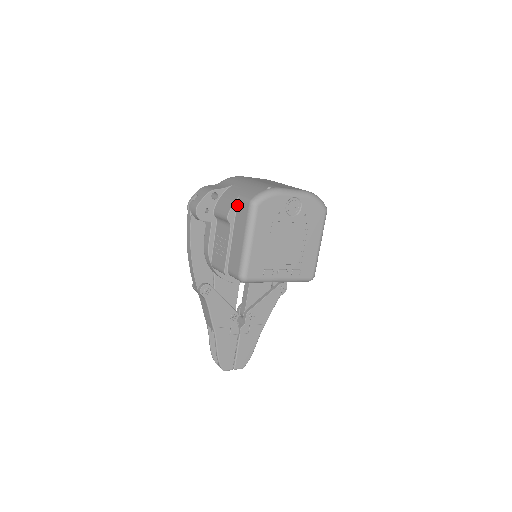
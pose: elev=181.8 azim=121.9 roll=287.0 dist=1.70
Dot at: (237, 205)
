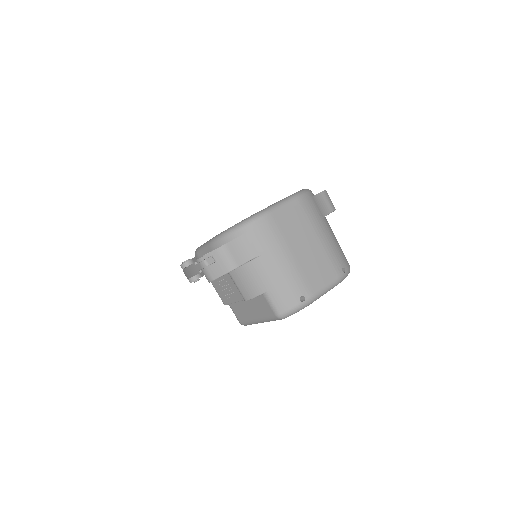
Dot at: (260, 296)
